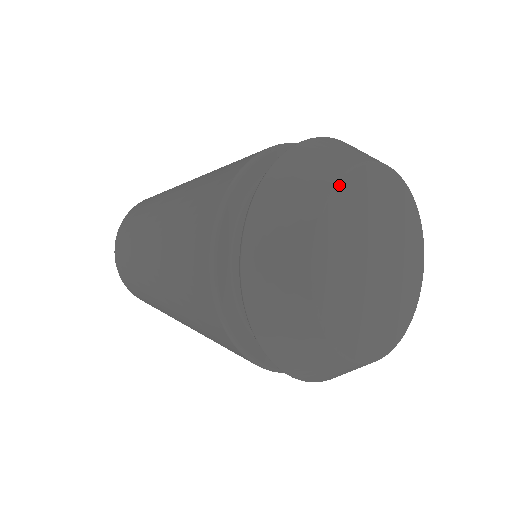
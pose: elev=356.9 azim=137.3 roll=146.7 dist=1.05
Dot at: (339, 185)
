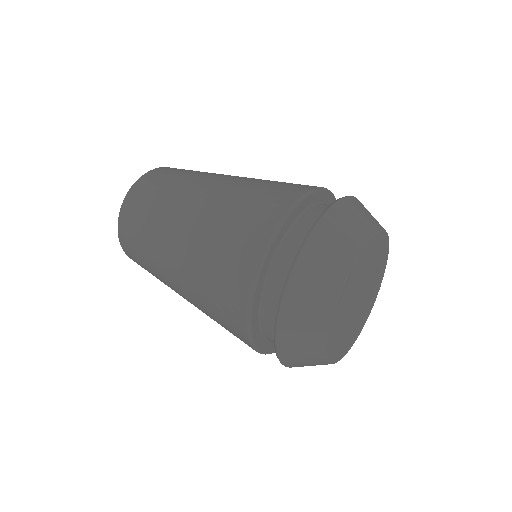
Dot at: (338, 302)
